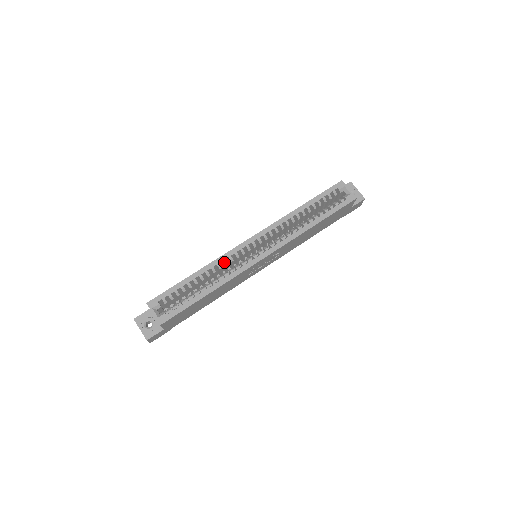
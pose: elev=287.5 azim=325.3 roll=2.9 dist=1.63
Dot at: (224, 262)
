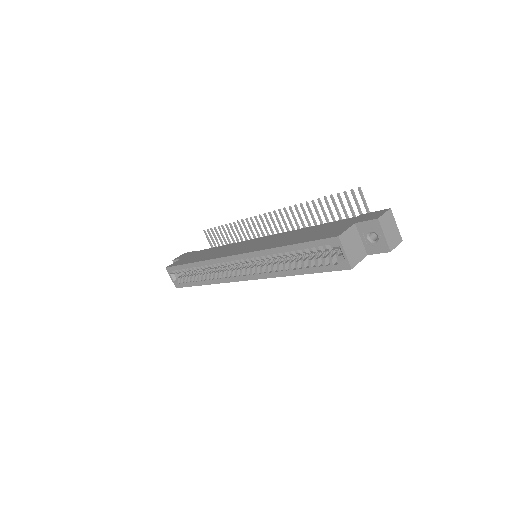
Dot at: (212, 266)
